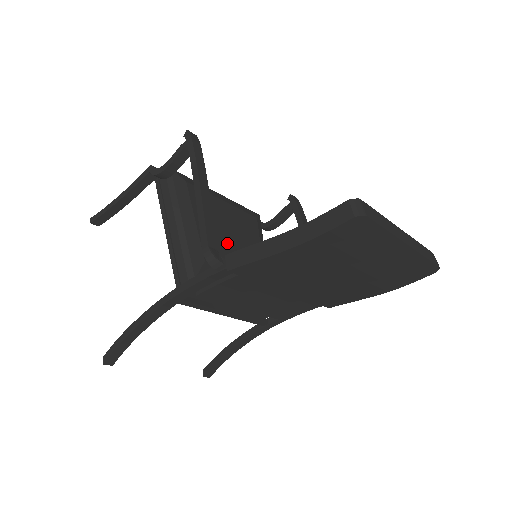
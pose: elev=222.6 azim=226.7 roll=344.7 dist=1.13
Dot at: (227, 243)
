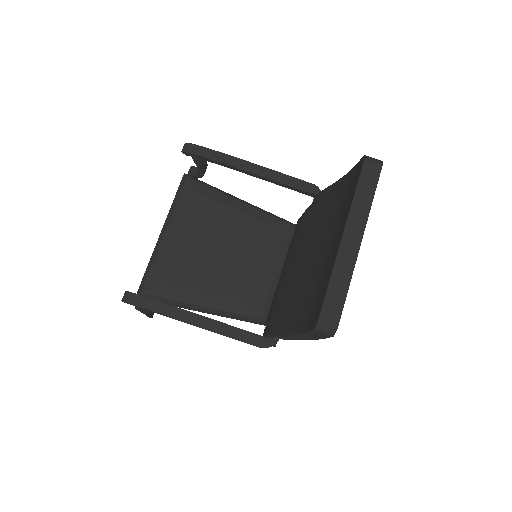
Dot at: (227, 260)
